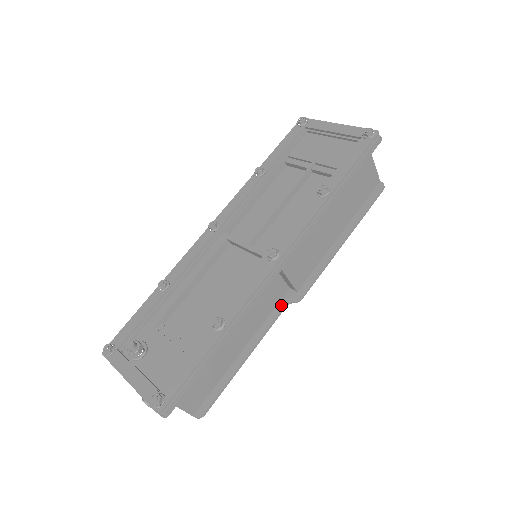
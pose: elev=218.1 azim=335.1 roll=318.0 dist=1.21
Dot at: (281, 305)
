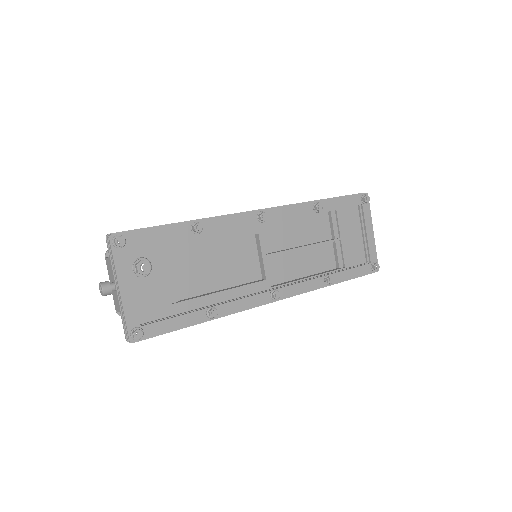
Dot at: occluded
